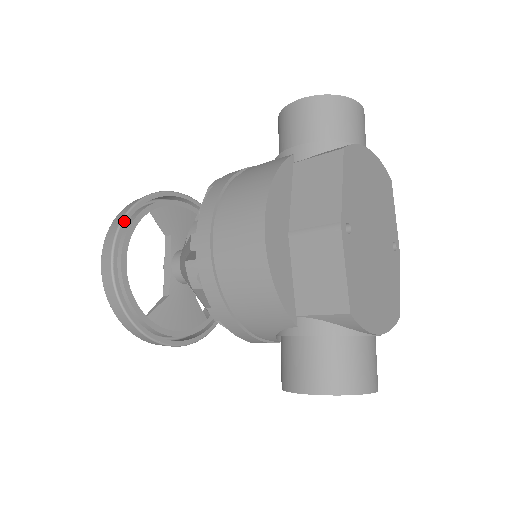
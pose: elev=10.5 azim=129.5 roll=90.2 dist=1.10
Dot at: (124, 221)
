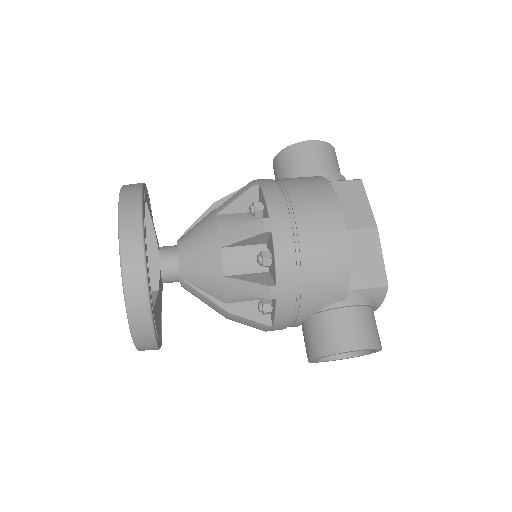
Dot at: (143, 200)
